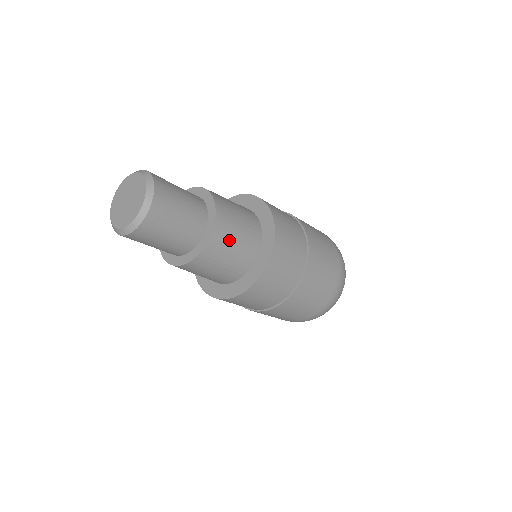
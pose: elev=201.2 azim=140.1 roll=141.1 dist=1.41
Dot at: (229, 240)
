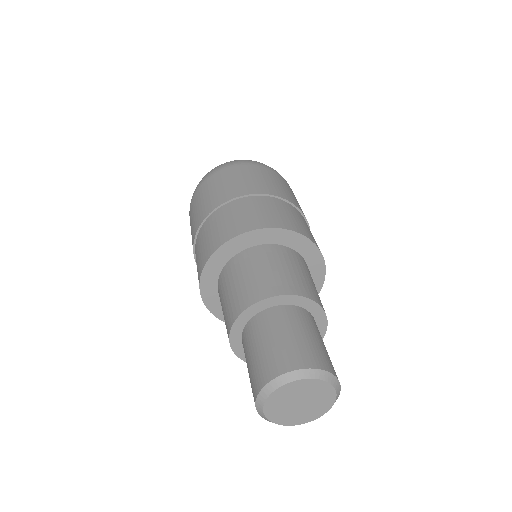
Dot at: occluded
